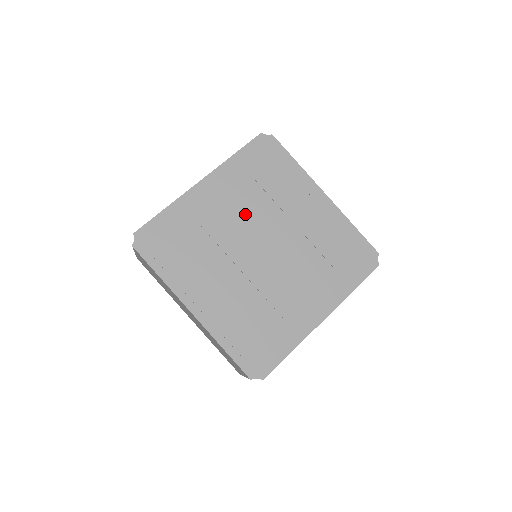
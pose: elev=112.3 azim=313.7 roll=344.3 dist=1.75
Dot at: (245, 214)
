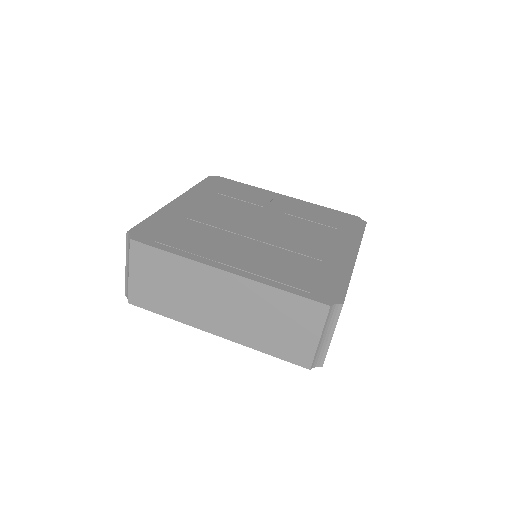
Dot at: (229, 210)
